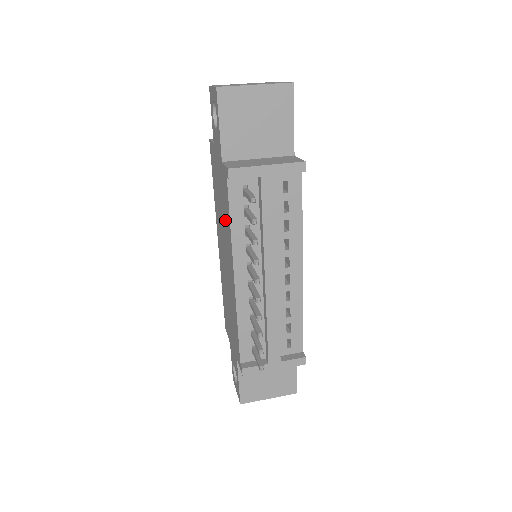
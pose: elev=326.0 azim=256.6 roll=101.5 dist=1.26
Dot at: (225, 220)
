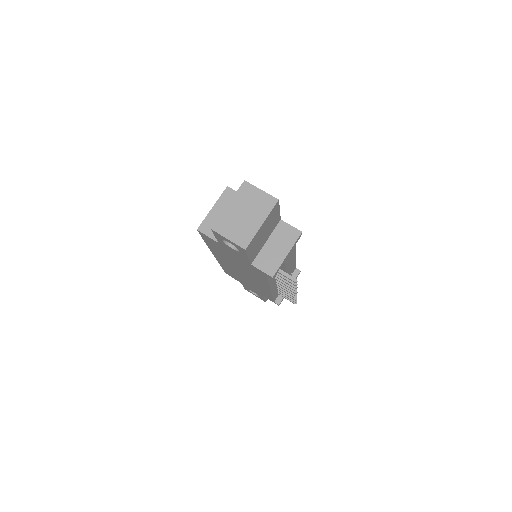
Dot at: (251, 273)
